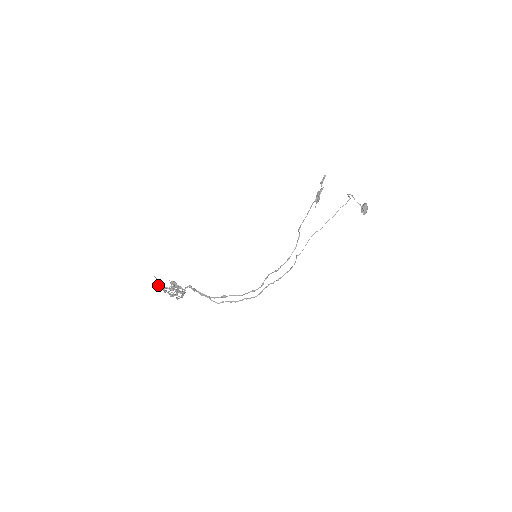
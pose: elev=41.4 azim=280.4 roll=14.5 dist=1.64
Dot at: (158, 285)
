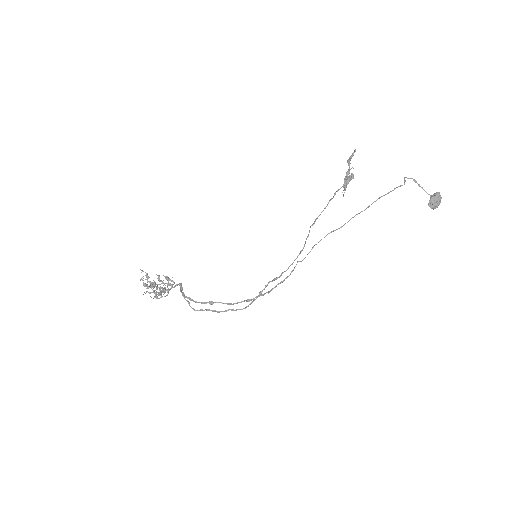
Dot at: (141, 279)
